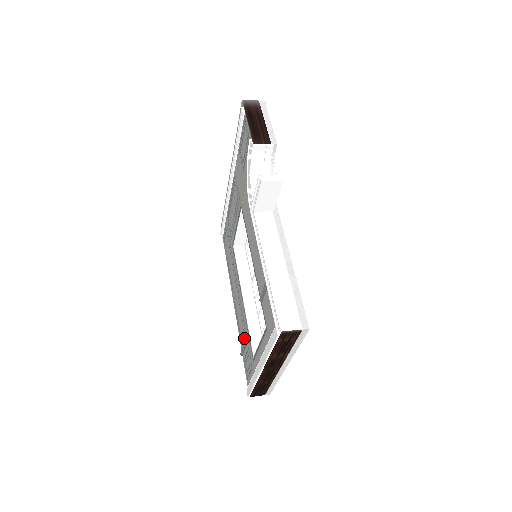
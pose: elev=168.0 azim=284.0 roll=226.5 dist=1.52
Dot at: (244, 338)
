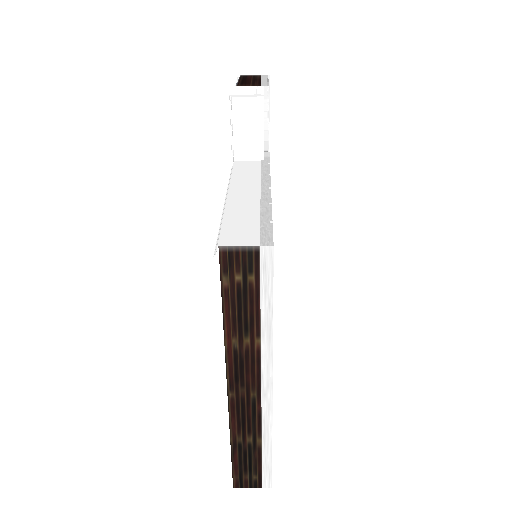
Dot at: occluded
